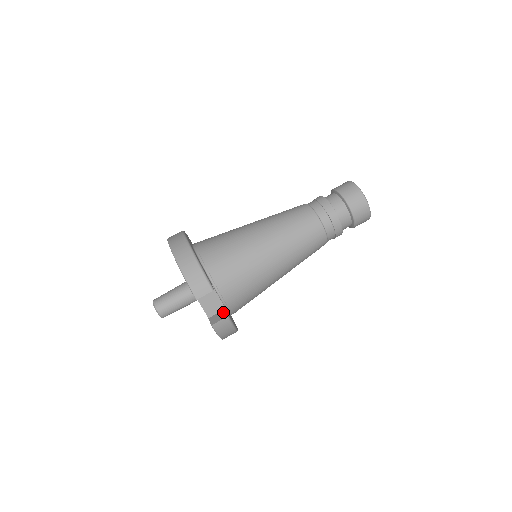
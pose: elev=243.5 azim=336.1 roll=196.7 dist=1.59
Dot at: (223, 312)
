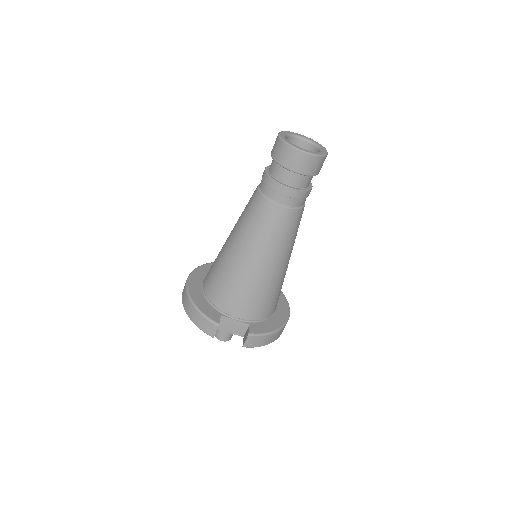
Dot at: (248, 329)
